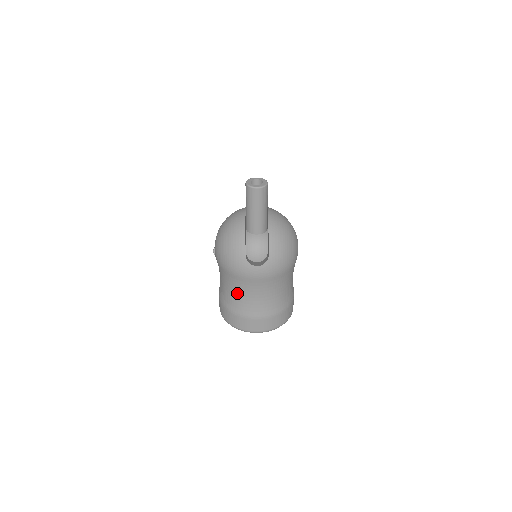
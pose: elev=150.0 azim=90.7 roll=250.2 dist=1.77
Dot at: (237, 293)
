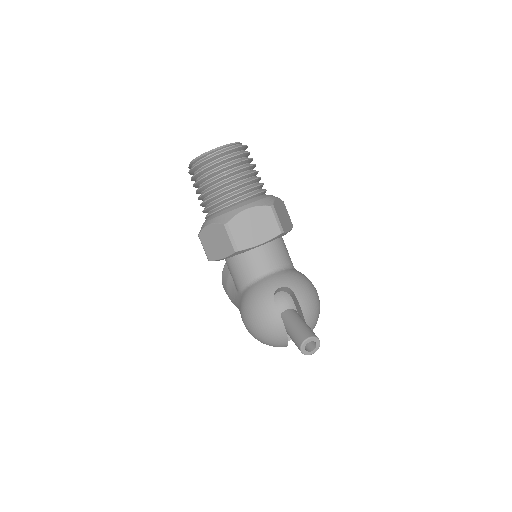
Dot at: occluded
